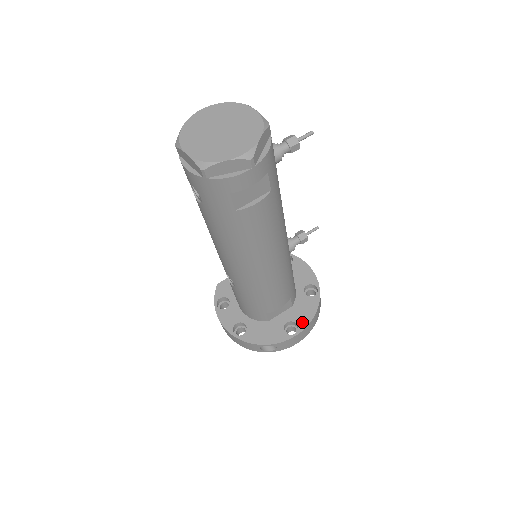
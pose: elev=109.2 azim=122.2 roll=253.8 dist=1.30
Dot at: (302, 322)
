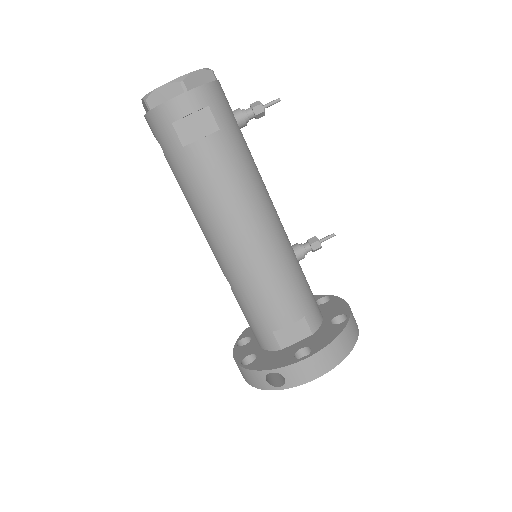
Dot at: (317, 346)
